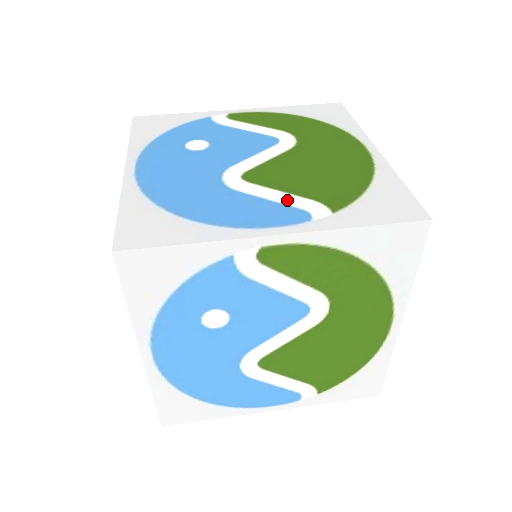
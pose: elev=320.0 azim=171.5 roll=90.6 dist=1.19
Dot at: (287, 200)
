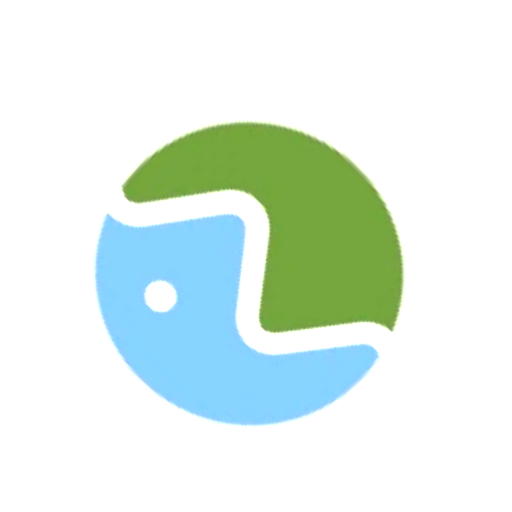
Dot at: occluded
